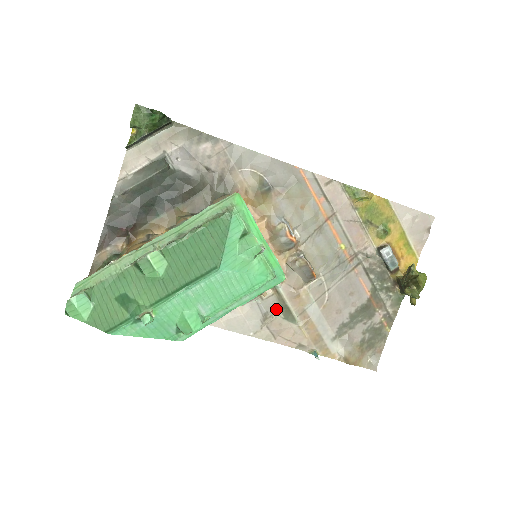
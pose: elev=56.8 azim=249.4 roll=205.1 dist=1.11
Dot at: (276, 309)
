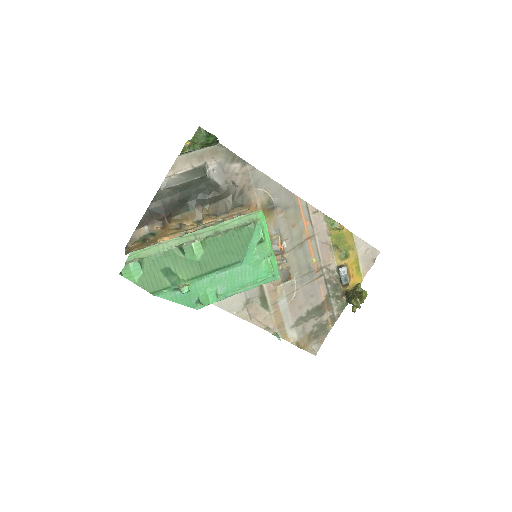
Dot at: (257, 297)
